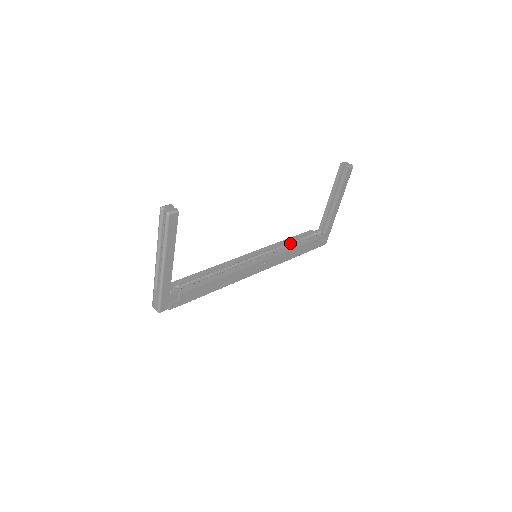
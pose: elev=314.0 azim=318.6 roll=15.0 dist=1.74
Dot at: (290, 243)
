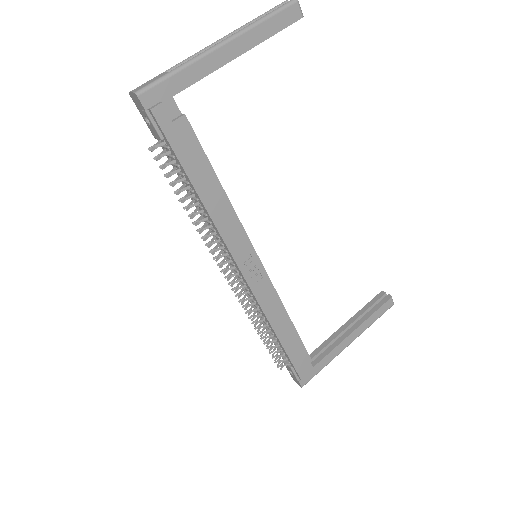
Dot at: occluded
